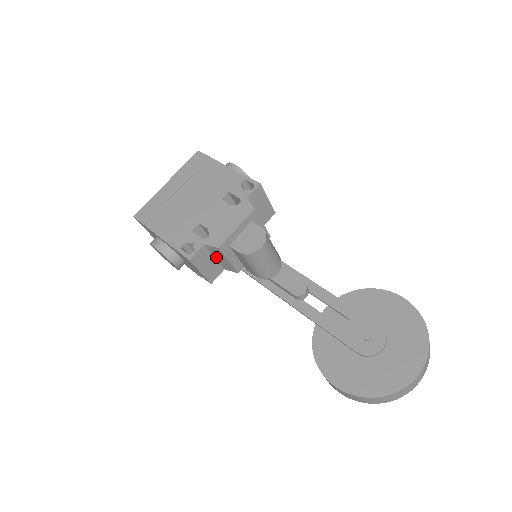
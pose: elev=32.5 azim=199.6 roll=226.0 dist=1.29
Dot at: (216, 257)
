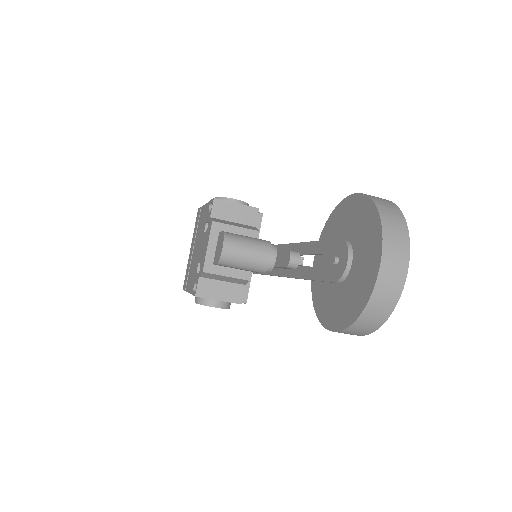
Dot at: (221, 280)
